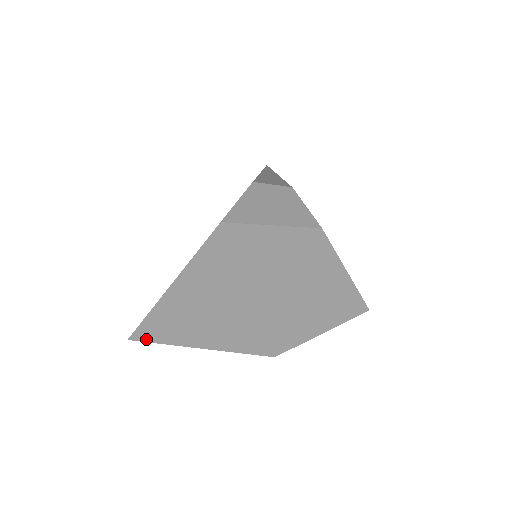
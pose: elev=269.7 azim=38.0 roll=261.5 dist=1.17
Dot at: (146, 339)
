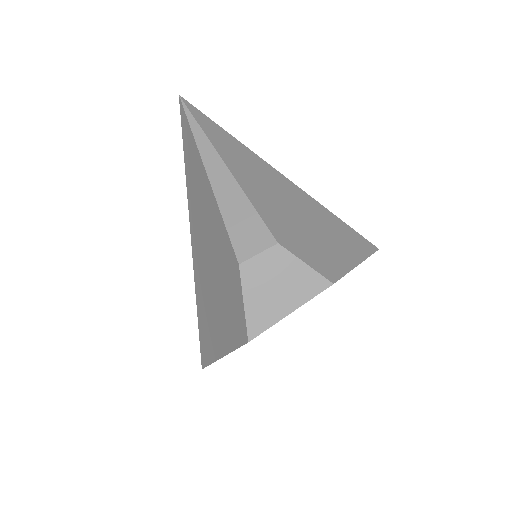
Dot at: occluded
